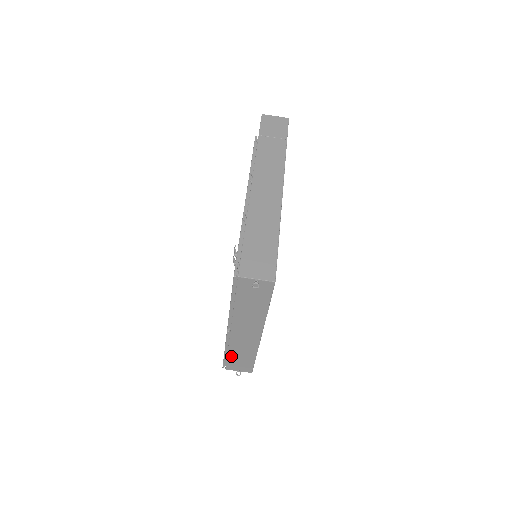
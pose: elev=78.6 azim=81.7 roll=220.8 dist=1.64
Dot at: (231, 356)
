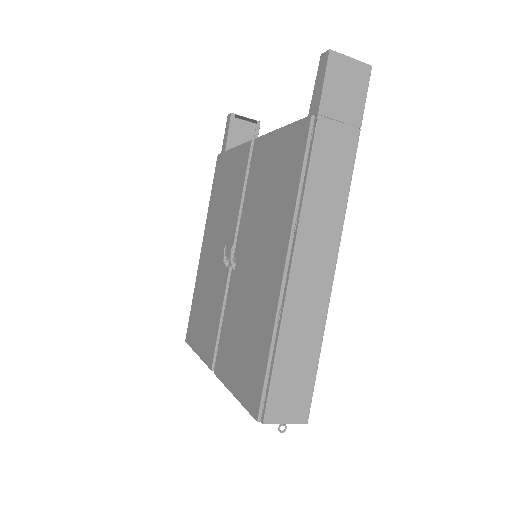
Dot at: occluded
